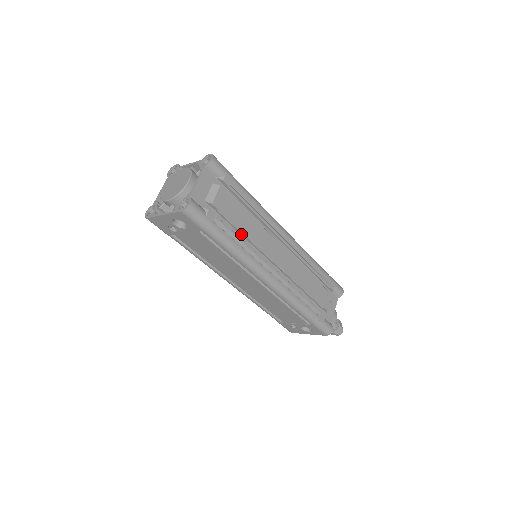
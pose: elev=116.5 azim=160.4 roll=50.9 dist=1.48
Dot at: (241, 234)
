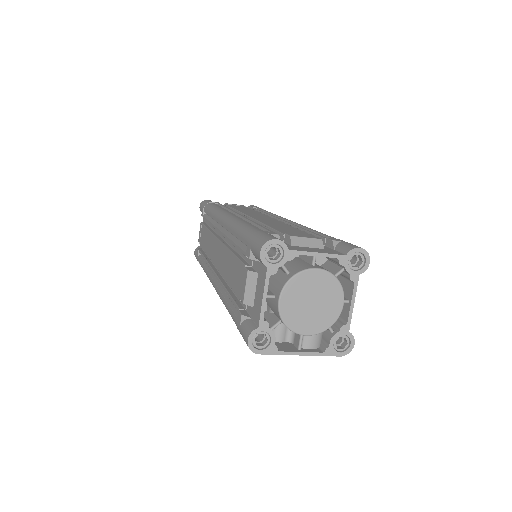
Dot at: occluded
